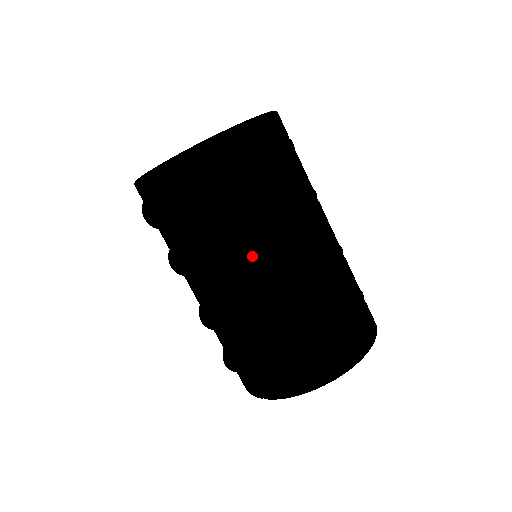
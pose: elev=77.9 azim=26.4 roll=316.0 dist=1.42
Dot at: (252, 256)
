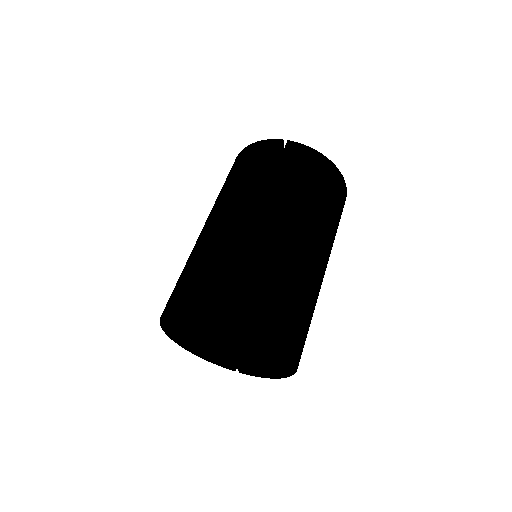
Dot at: (310, 228)
